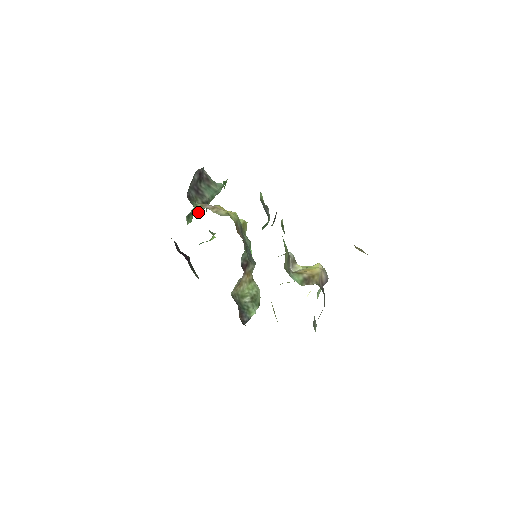
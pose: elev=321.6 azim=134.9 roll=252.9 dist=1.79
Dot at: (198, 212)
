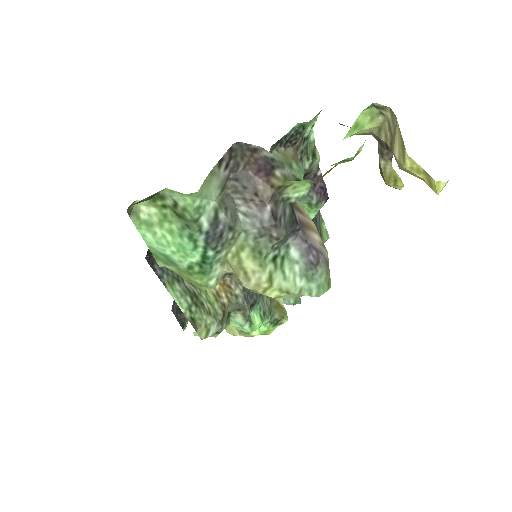
Dot at: occluded
